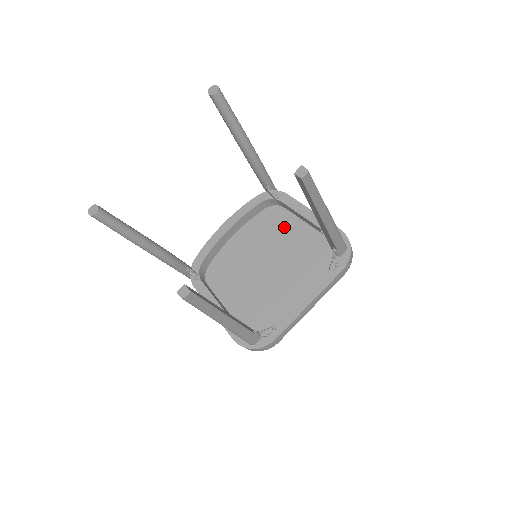
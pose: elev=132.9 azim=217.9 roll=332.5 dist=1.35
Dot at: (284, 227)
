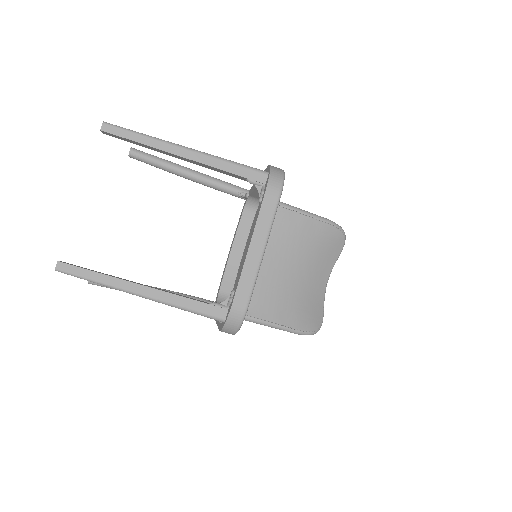
Dot at: occluded
